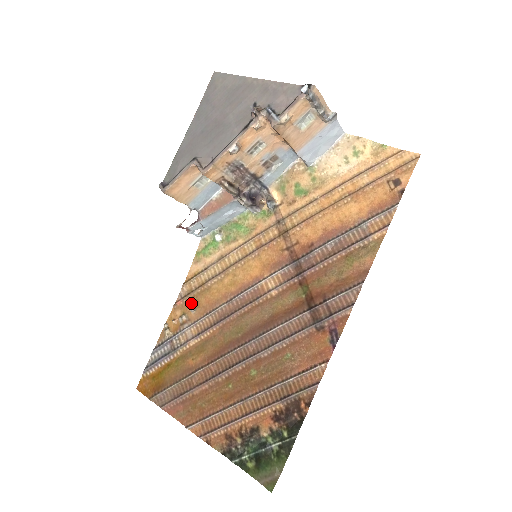
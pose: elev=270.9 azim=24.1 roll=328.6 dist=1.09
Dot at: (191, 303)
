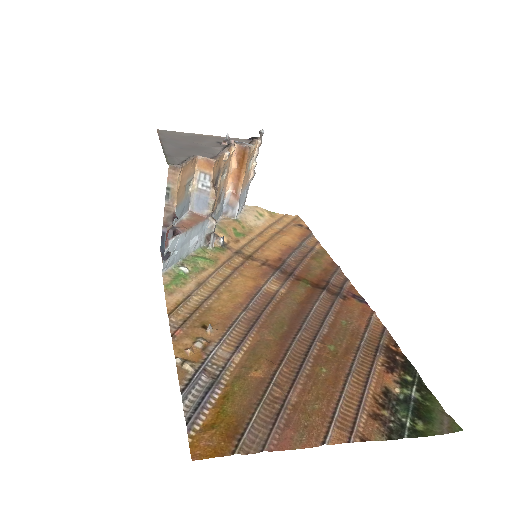
Dot at: (198, 326)
